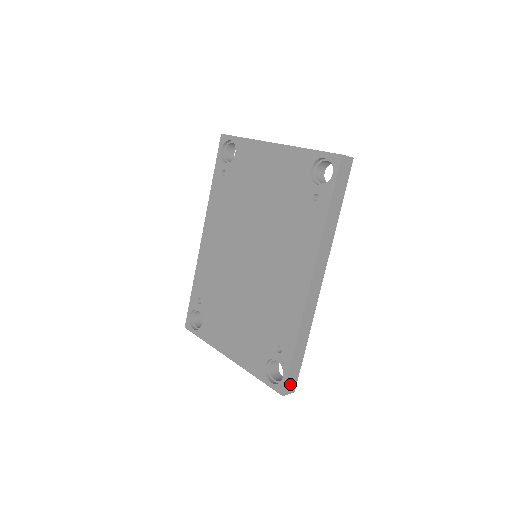
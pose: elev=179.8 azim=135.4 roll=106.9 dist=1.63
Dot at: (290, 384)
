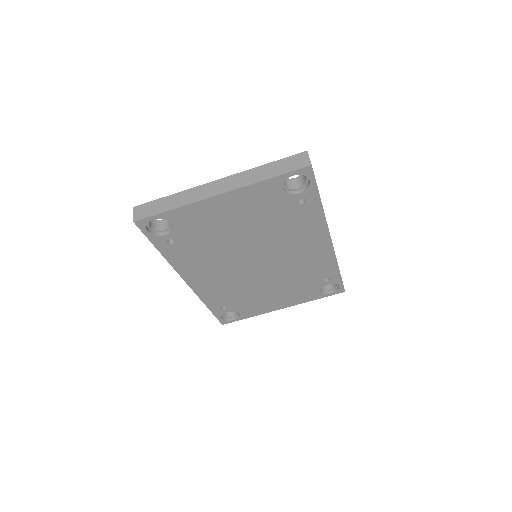
Dot at: occluded
